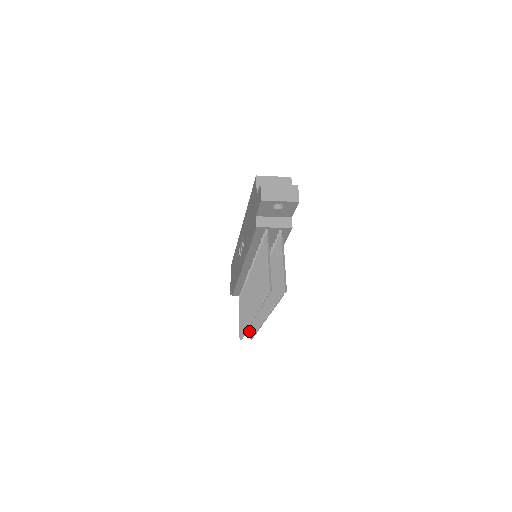
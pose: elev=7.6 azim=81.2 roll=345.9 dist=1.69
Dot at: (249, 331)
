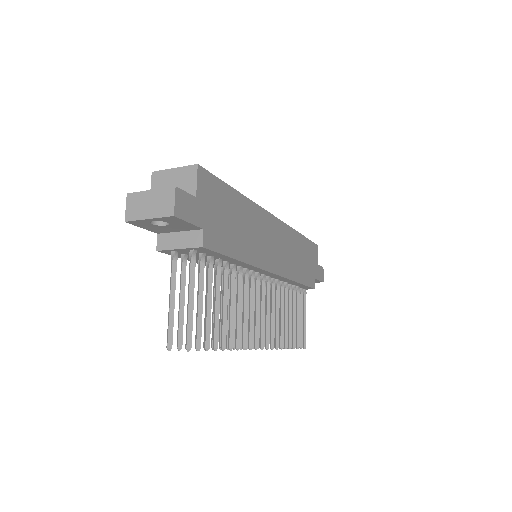
Dot at: occluded
